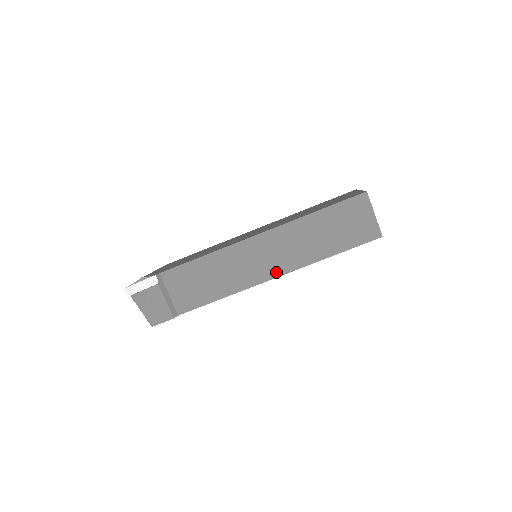
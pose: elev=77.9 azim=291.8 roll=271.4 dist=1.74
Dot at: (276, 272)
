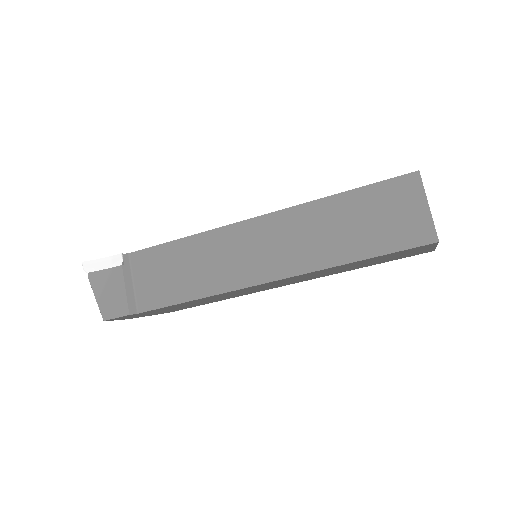
Dot at: (270, 274)
